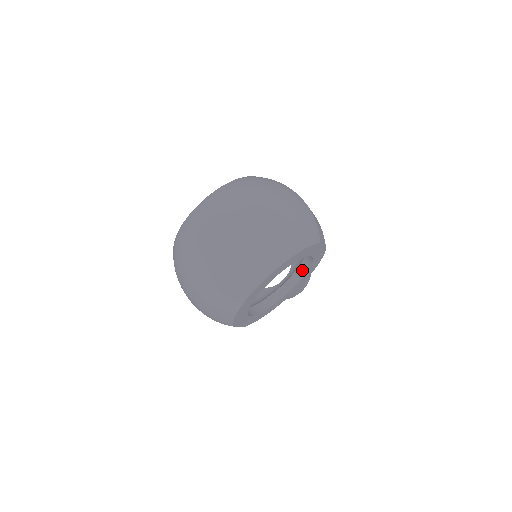
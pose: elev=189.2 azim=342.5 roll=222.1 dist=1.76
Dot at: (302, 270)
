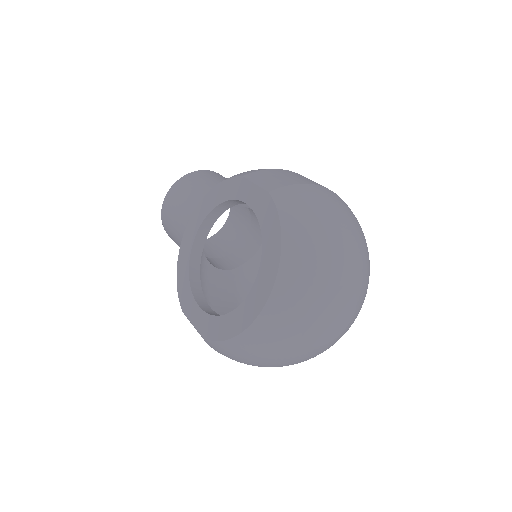
Dot at: occluded
